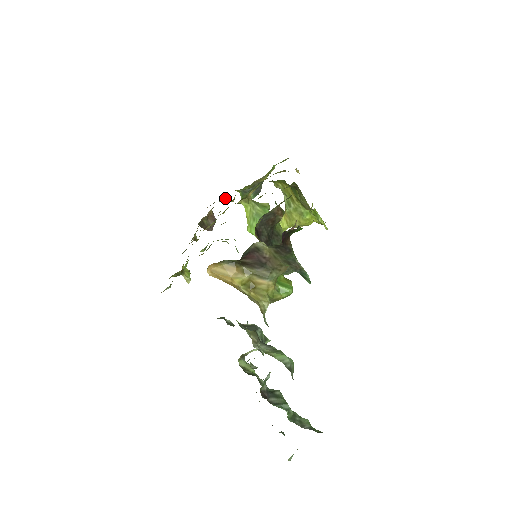
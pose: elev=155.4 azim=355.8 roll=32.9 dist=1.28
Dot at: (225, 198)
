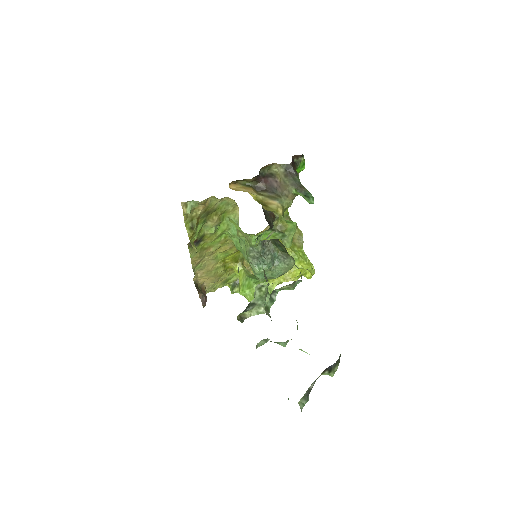
Dot at: (217, 286)
